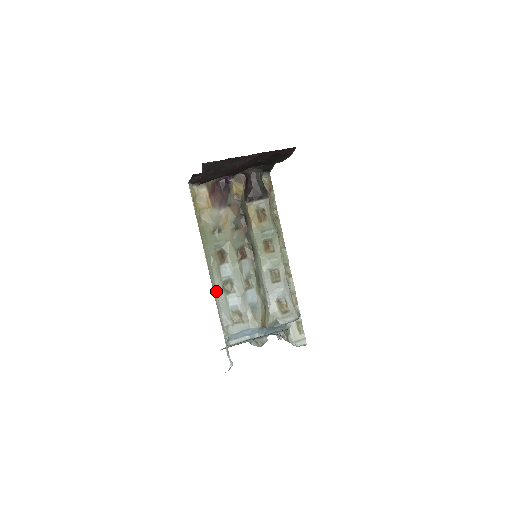
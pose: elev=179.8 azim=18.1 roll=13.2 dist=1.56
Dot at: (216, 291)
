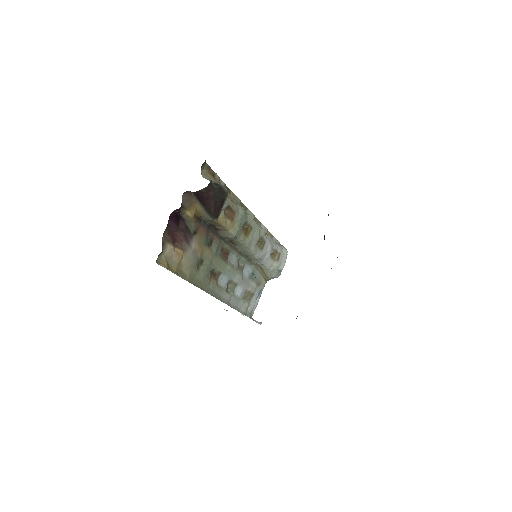
Dot at: (227, 302)
